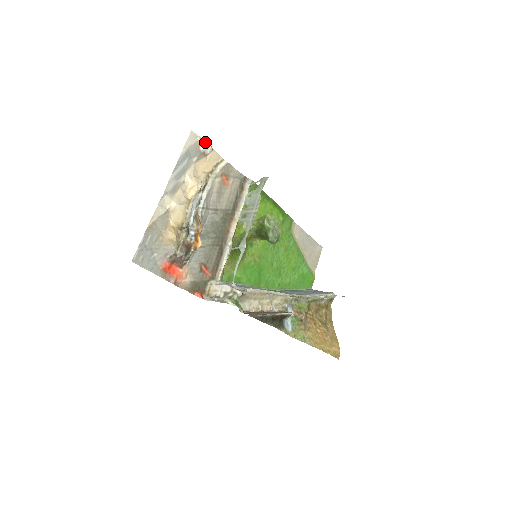
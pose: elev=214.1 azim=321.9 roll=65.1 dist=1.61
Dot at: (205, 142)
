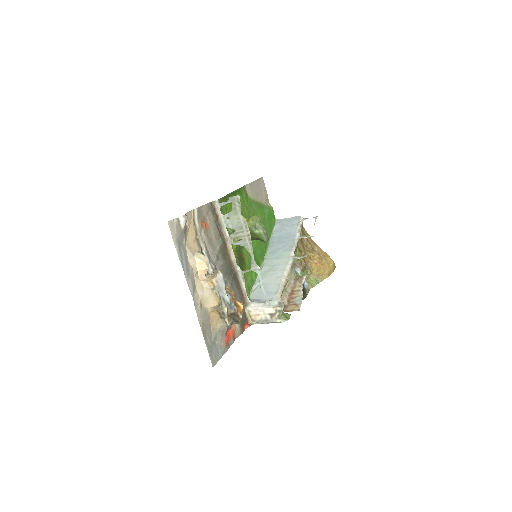
Dot at: (182, 219)
